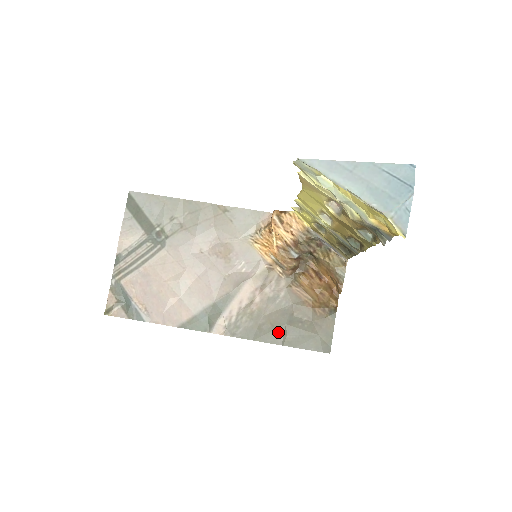
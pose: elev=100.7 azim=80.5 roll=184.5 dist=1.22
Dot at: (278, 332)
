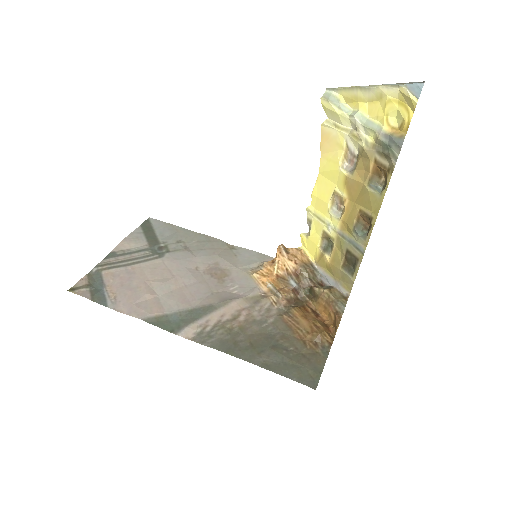
Dot at: (257, 352)
